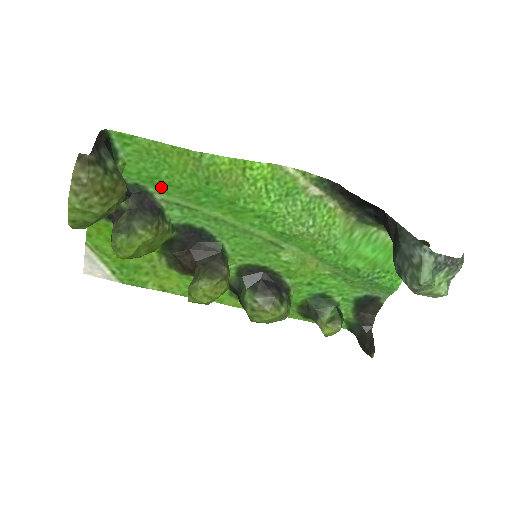
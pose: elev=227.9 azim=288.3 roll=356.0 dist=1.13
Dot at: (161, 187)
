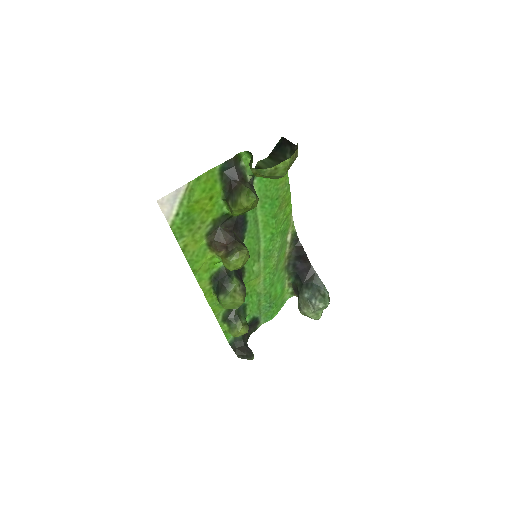
Dot at: (261, 184)
